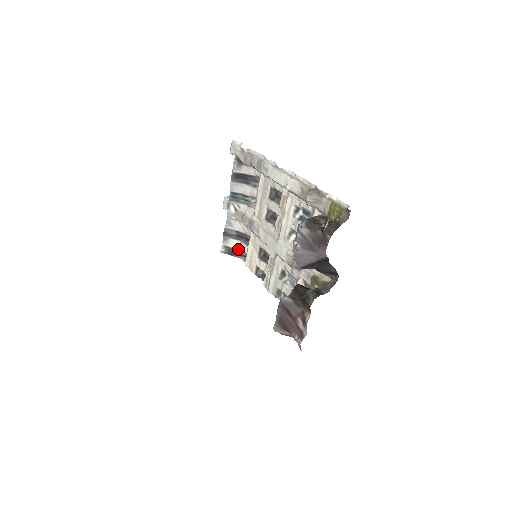
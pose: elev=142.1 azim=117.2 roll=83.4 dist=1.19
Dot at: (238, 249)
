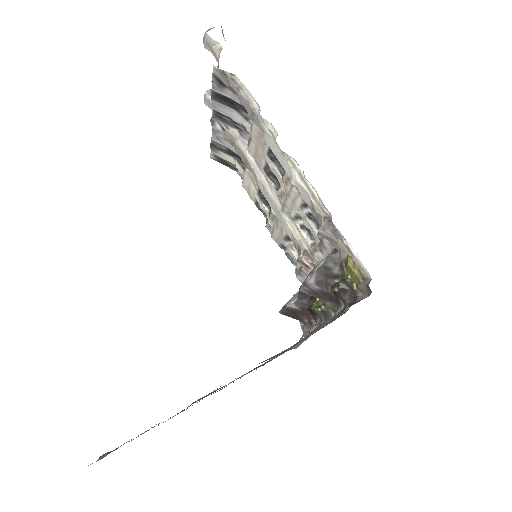
Dot at: (231, 163)
